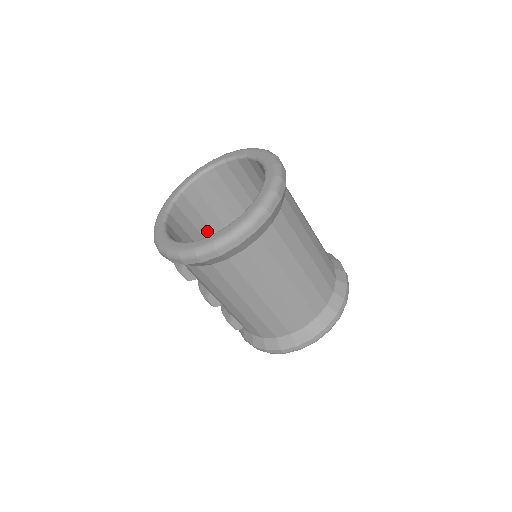
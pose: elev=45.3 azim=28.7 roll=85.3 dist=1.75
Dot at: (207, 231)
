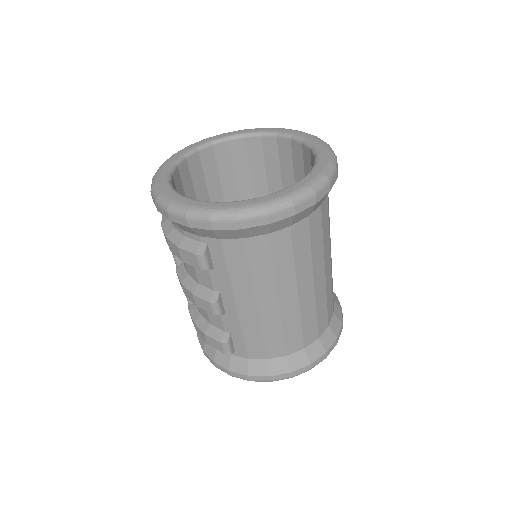
Dot at: occluded
